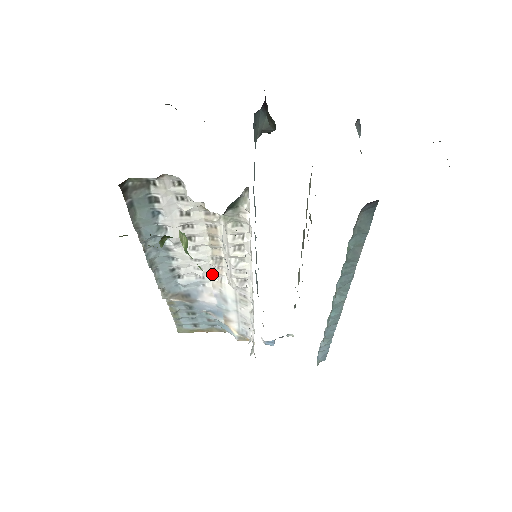
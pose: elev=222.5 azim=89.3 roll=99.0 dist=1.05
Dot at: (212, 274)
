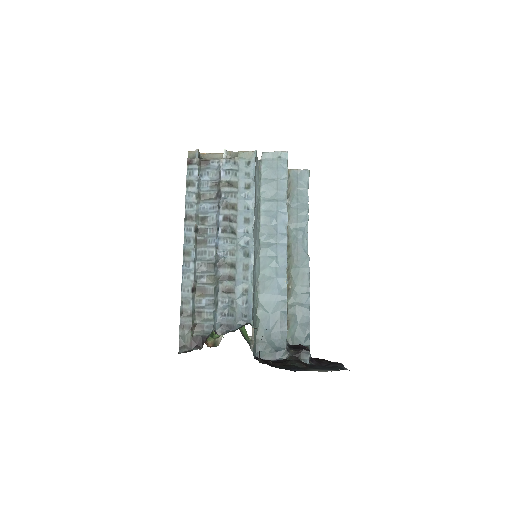
Dot at: occluded
